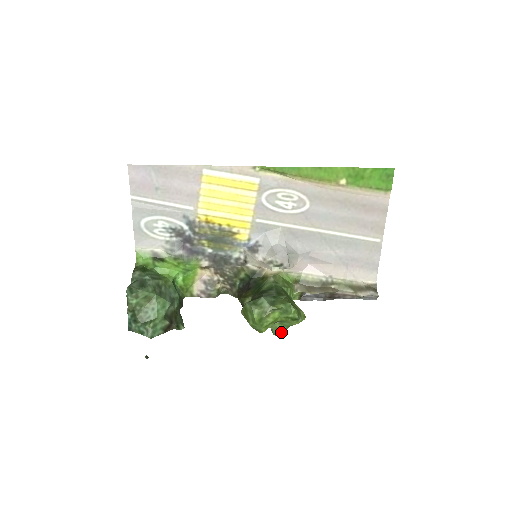
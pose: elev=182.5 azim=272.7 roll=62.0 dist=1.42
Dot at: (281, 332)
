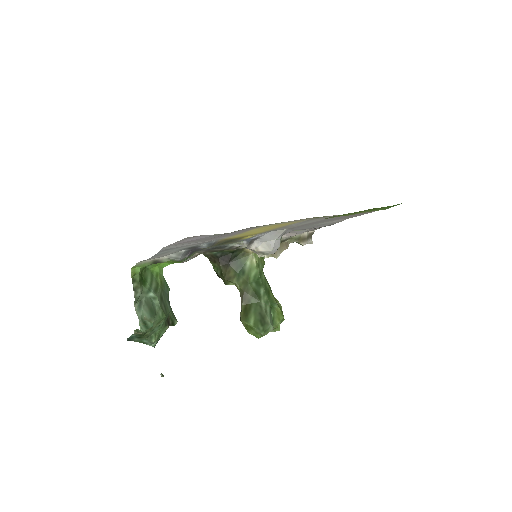
Dot at: occluded
